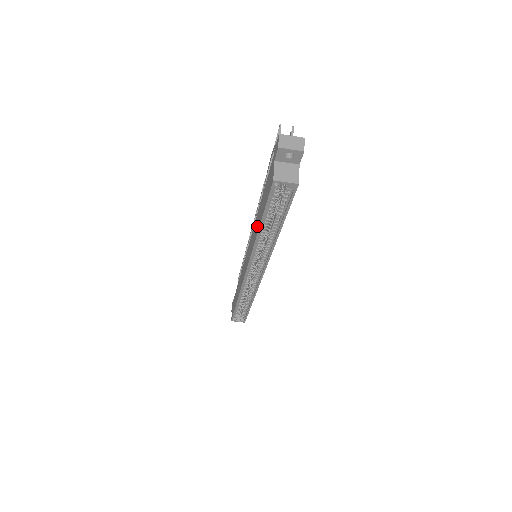
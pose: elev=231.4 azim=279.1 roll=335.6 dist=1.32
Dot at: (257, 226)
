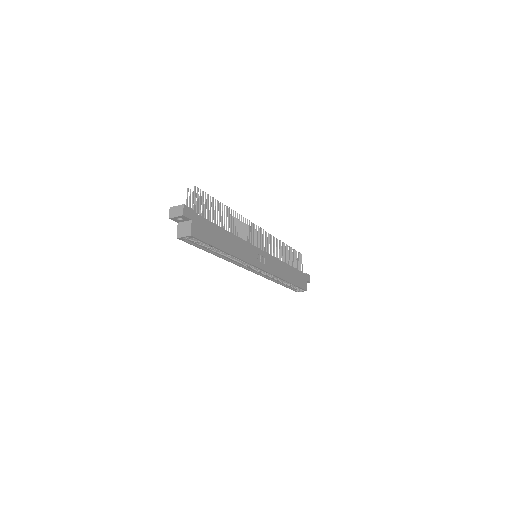
Dot at: occluded
